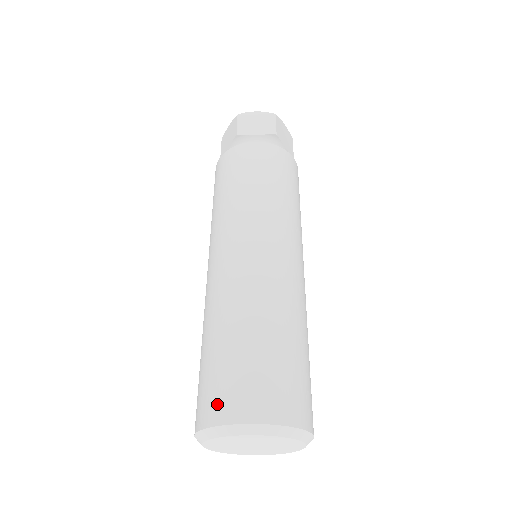
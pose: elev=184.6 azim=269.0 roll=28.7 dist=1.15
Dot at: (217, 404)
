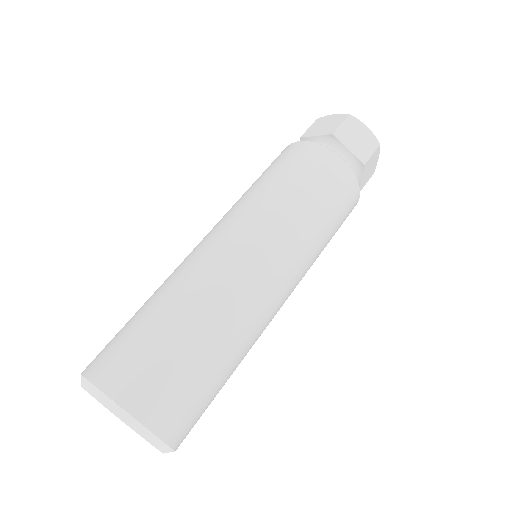
Dot at: occluded
